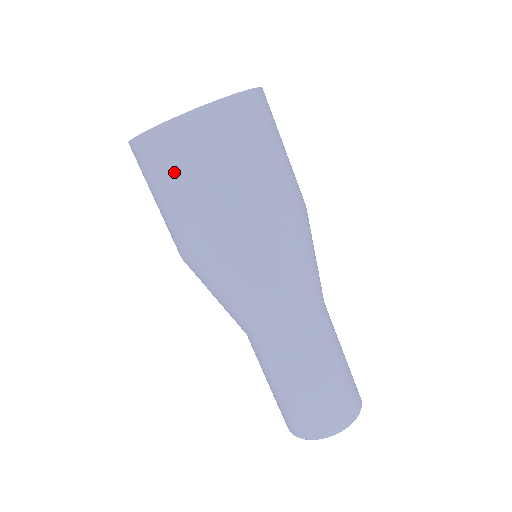
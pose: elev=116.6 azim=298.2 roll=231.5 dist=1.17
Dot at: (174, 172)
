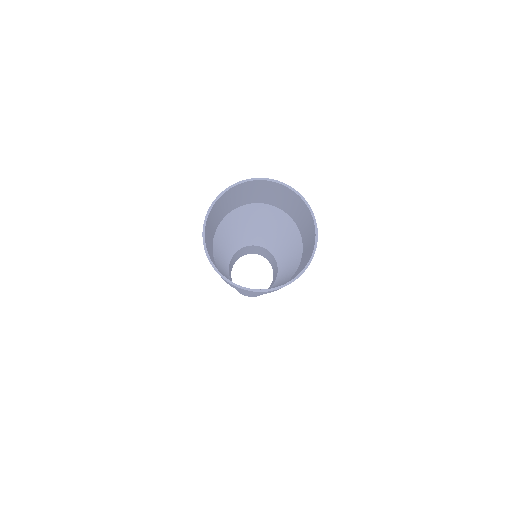
Dot at: occluded
